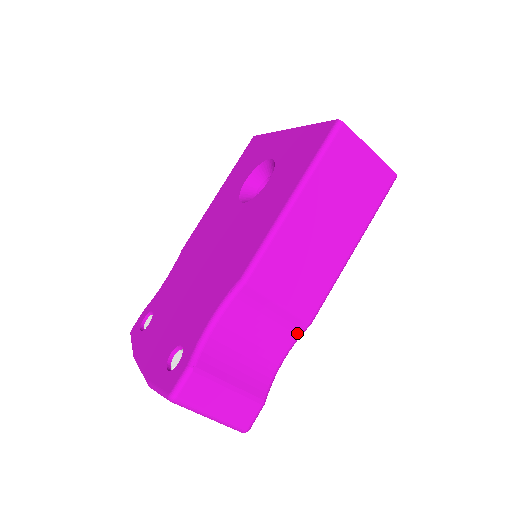
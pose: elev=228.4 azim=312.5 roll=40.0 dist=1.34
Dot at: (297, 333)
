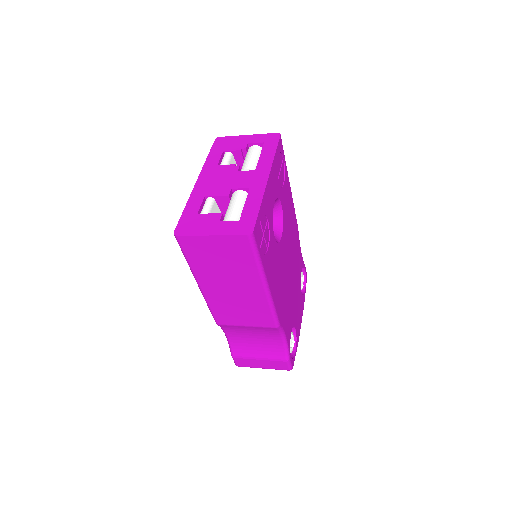
Dot at: (276, 331)
